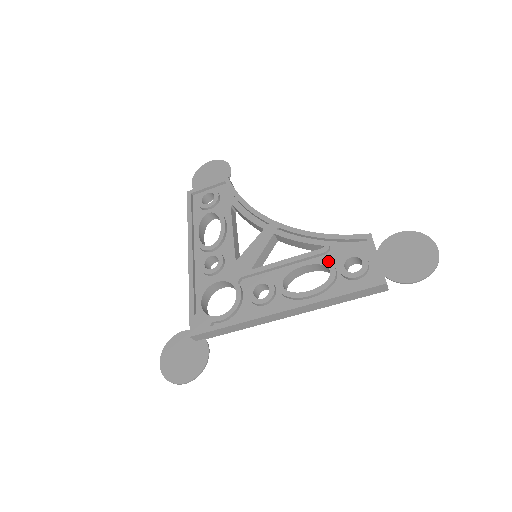
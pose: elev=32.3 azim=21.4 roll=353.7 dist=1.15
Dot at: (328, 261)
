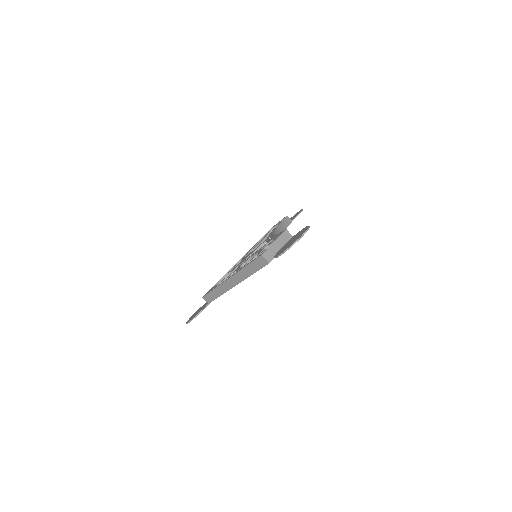
Dot at: occluded
